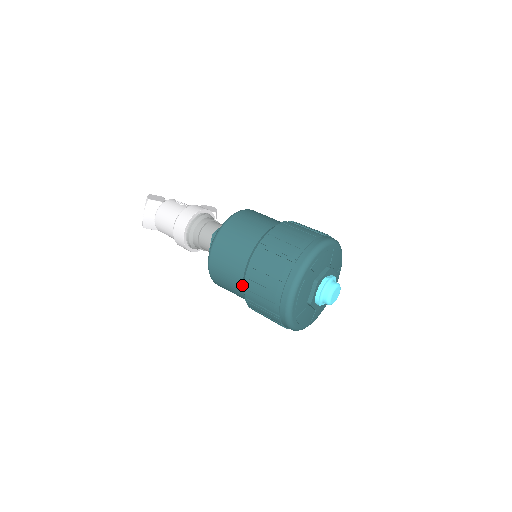
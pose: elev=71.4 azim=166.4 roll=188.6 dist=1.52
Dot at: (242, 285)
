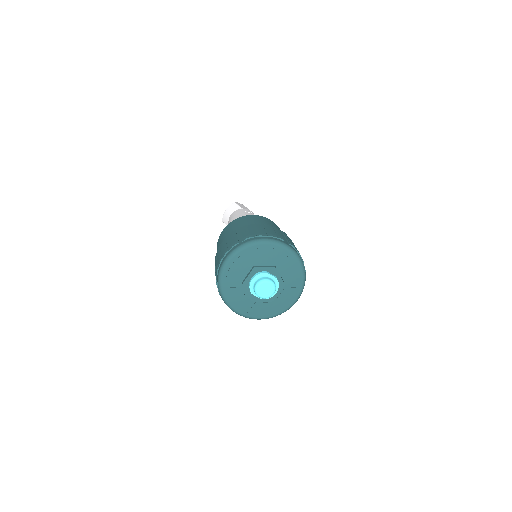
Dot at: occluded
